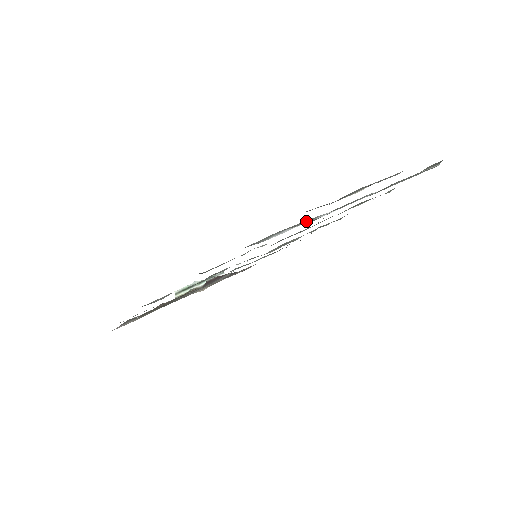
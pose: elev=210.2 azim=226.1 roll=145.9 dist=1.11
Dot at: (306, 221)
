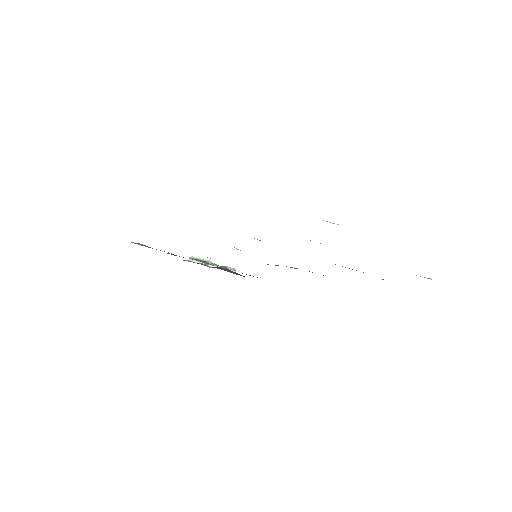
Dot at: occluded
